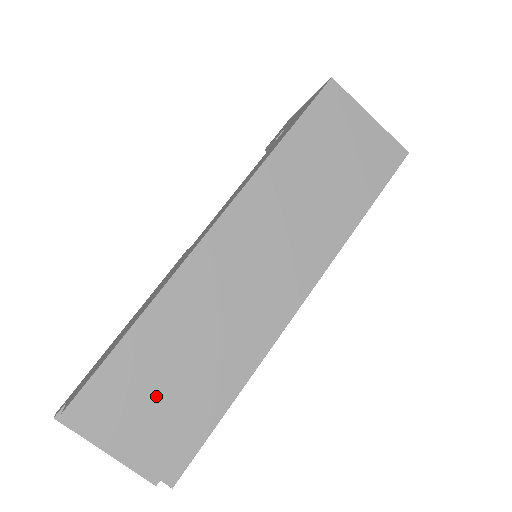
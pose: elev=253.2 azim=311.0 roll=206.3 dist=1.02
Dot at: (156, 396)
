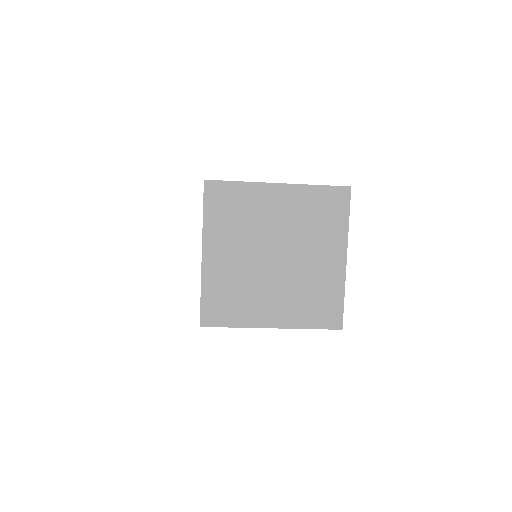
Dot at: occluded
